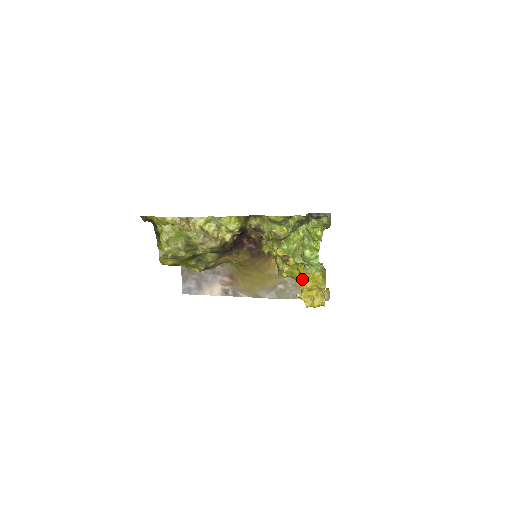
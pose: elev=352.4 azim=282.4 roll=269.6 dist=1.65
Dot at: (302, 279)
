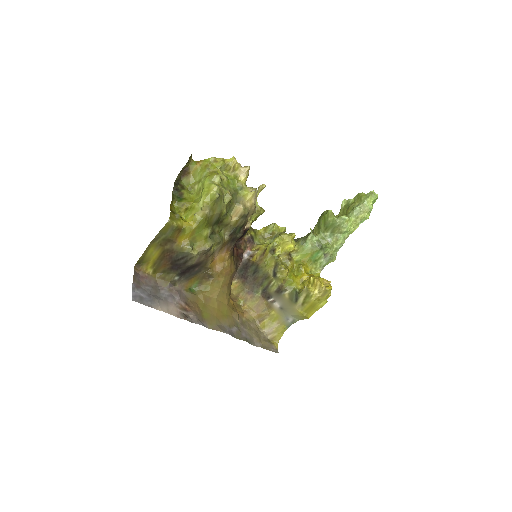
Dot at: (301, 280)
